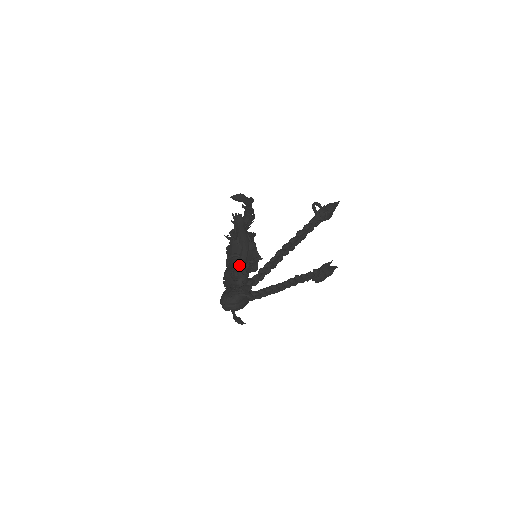
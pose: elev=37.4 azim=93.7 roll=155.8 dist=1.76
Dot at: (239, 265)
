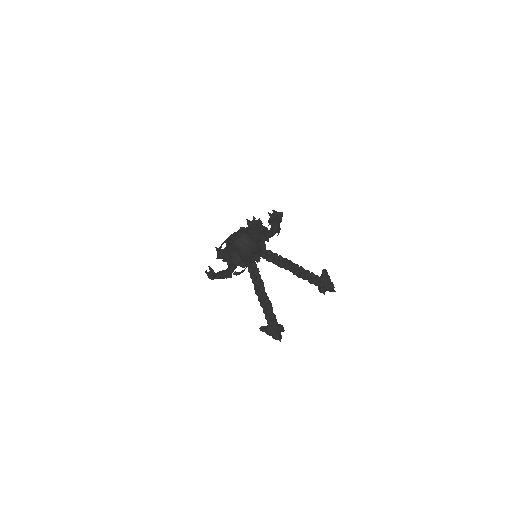
Dot at: (264, 233)
